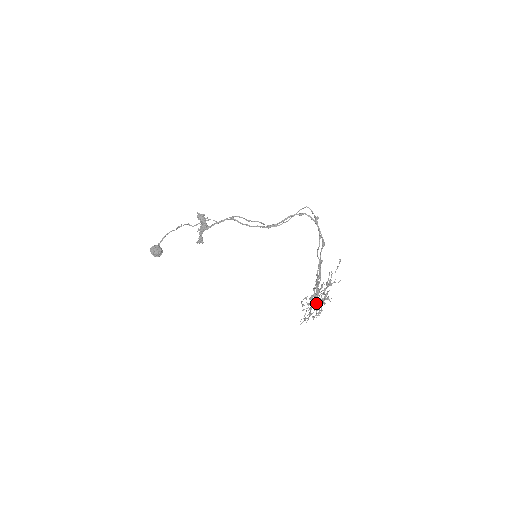
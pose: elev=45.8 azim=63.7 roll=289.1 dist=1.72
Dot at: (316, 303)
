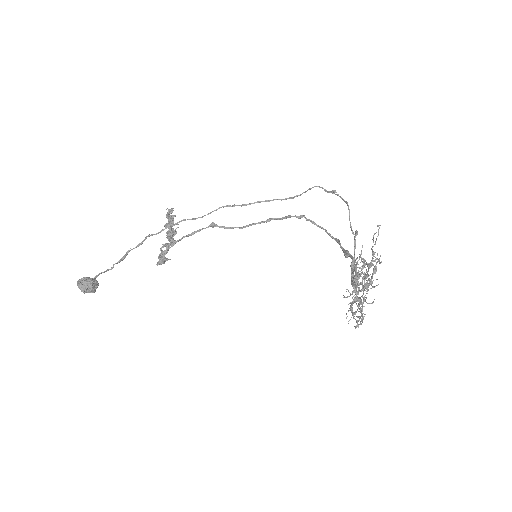
Dot at: occluded
